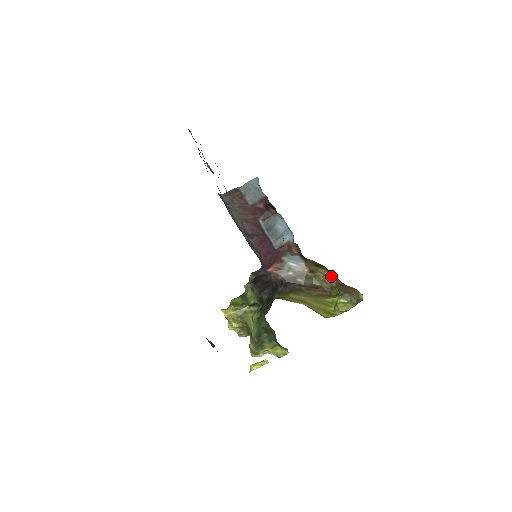
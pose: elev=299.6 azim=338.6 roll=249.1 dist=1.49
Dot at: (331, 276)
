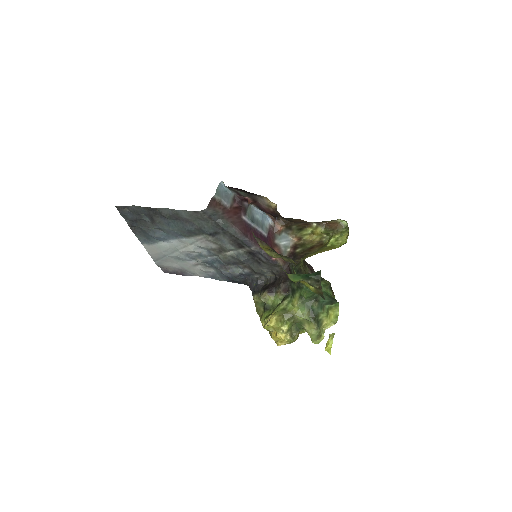
Dot at: (316, 227)
